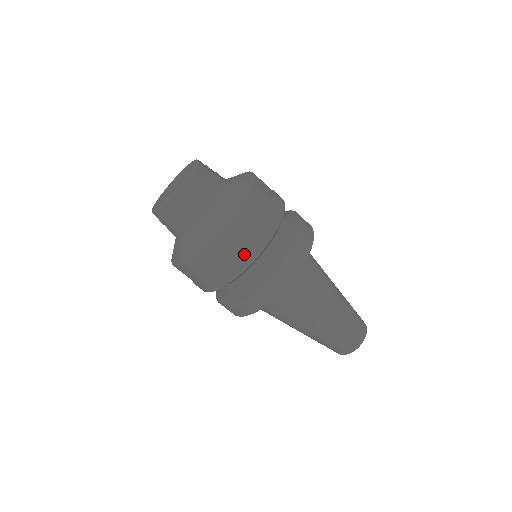
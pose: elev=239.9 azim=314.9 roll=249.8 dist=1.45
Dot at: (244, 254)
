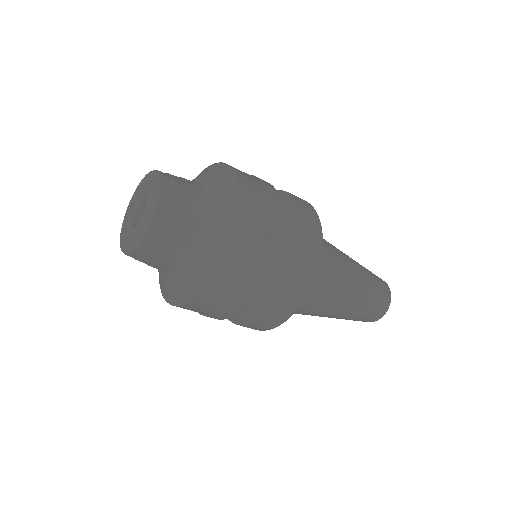
Dot at: (263, 252)
